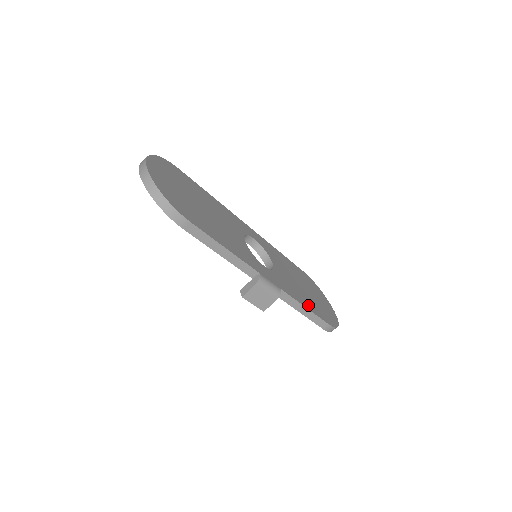
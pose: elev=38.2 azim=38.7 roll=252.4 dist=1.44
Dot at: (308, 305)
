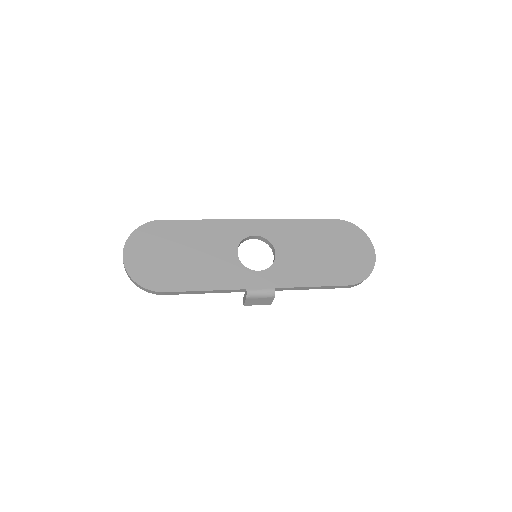
Dot at: (319, 279)
